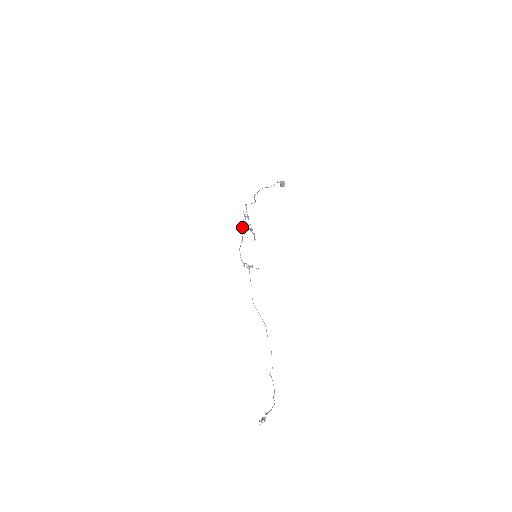
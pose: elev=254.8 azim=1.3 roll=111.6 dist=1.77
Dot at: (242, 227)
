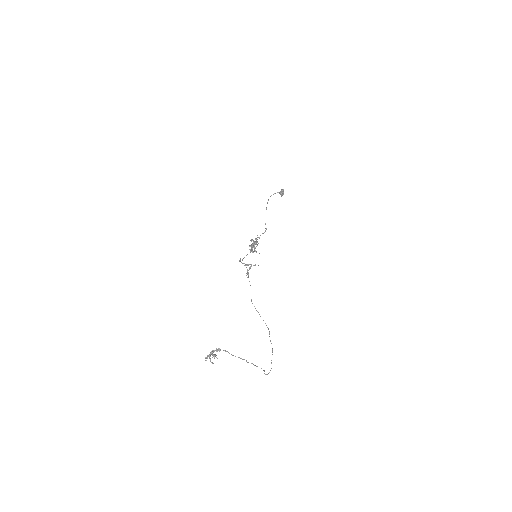
Dot at: occluded
